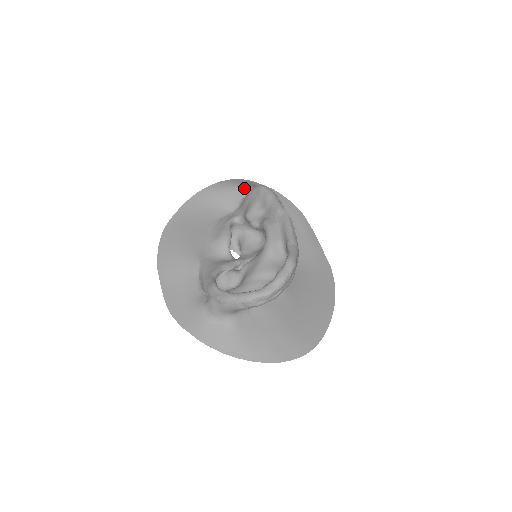
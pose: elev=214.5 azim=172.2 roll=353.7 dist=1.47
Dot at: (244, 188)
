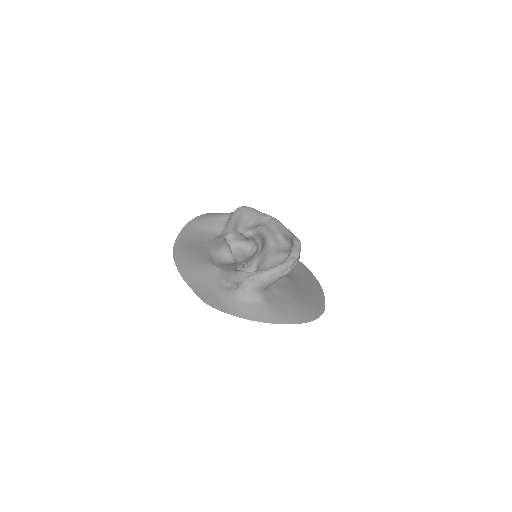
Dot at: (223, 215)
